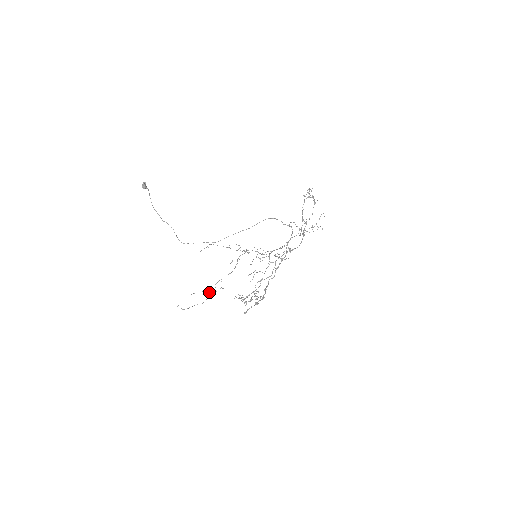
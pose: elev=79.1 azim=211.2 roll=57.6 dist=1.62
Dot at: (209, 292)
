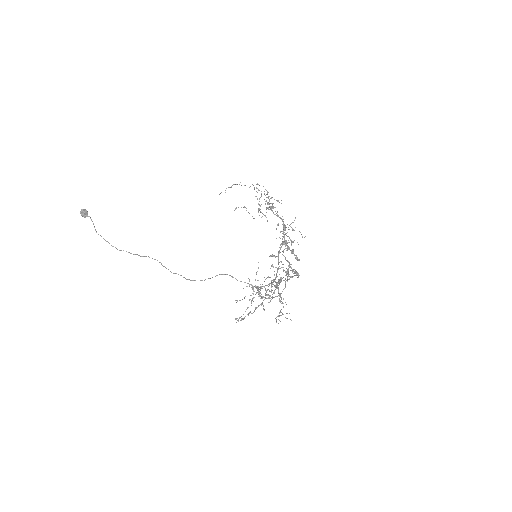
Dot at: (258, 210)
